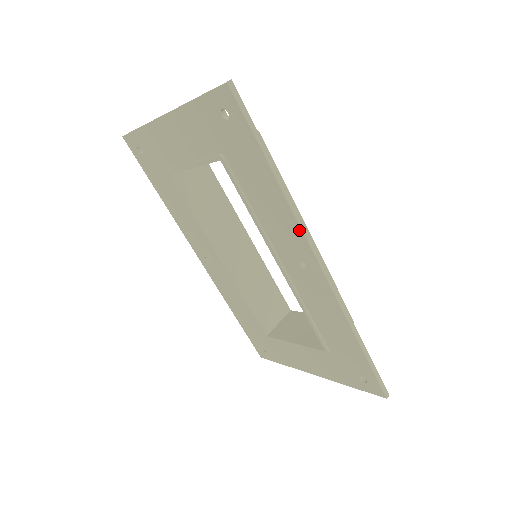
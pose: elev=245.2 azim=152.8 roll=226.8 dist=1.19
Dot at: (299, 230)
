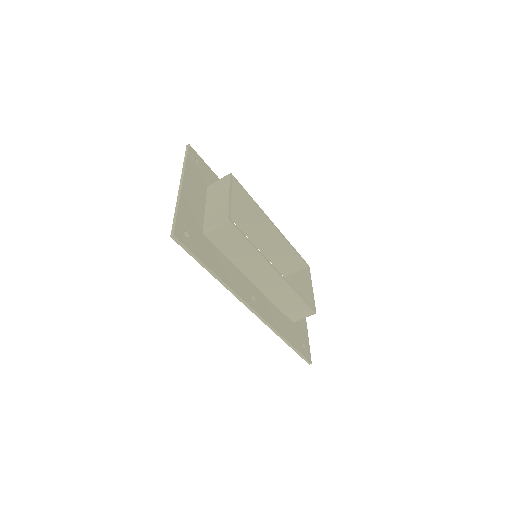
Dot at: (235, 294)
